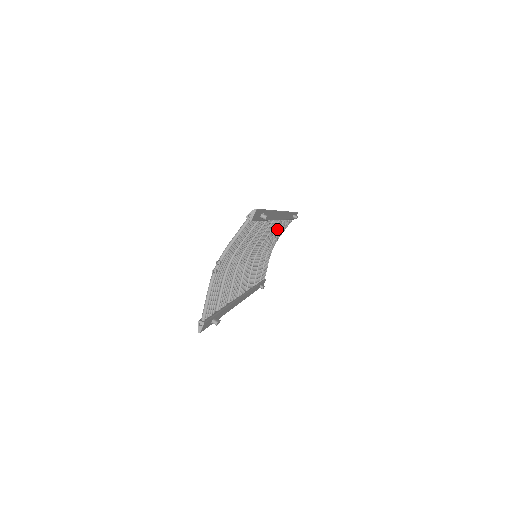
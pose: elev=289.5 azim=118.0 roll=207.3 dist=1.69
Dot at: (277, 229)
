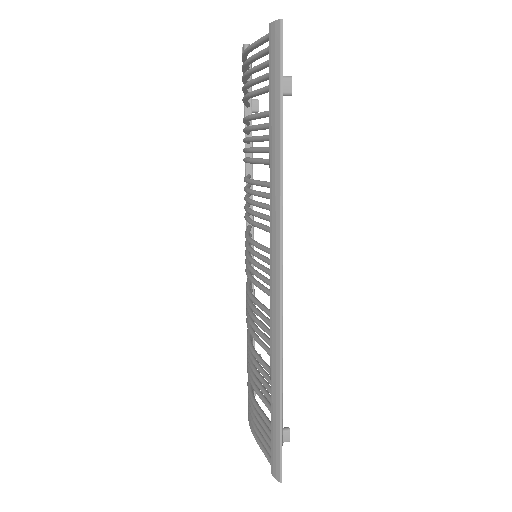
Dot at: occluded
